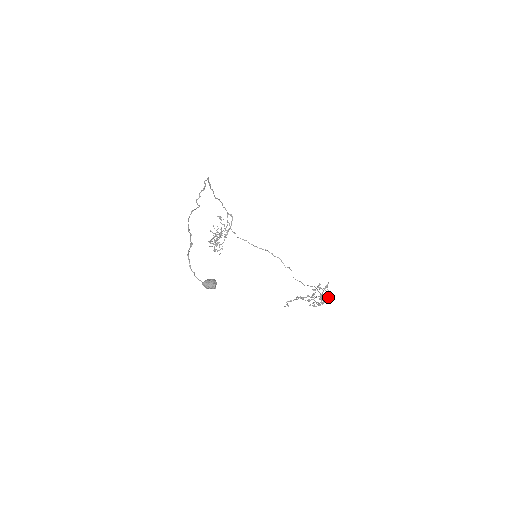
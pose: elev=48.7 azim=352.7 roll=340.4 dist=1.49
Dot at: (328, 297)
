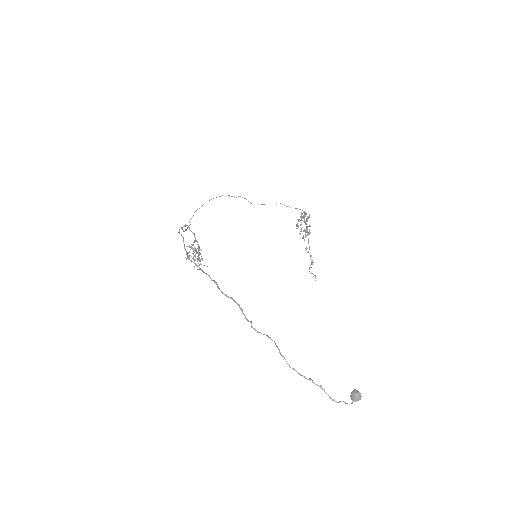
Dot at: occluded
